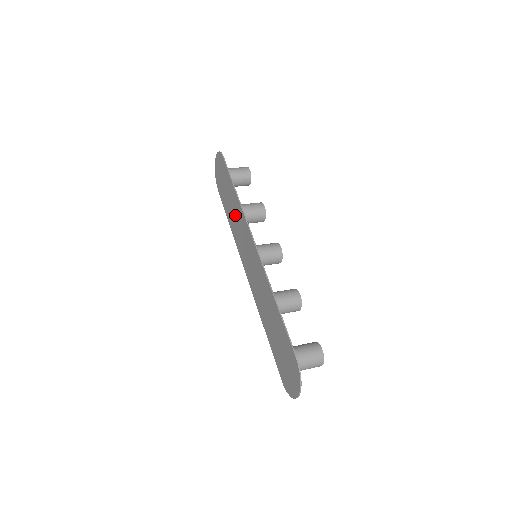
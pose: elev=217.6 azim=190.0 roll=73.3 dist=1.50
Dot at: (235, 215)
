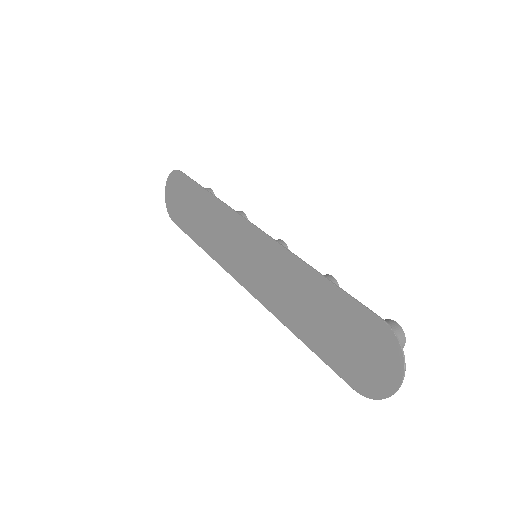
Dot at: (212, 224)
